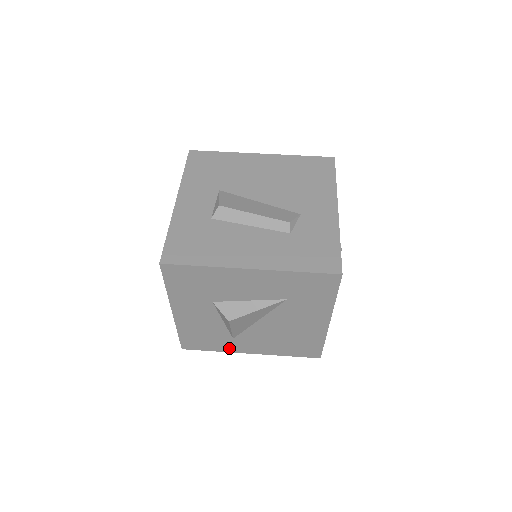
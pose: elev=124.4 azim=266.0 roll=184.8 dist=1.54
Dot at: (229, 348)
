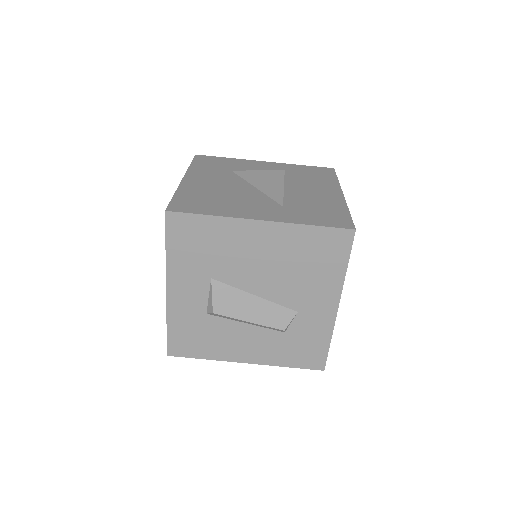
Dot at: occluded
